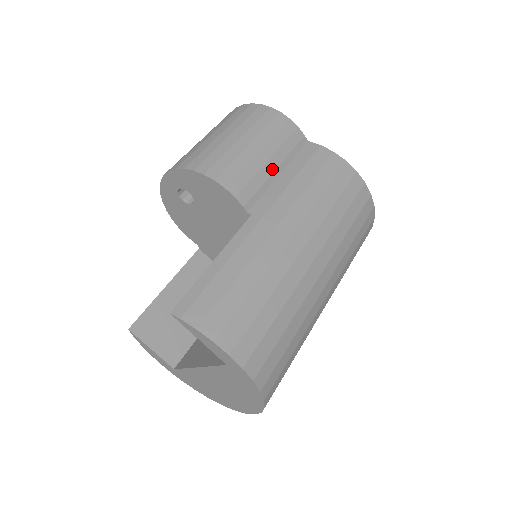
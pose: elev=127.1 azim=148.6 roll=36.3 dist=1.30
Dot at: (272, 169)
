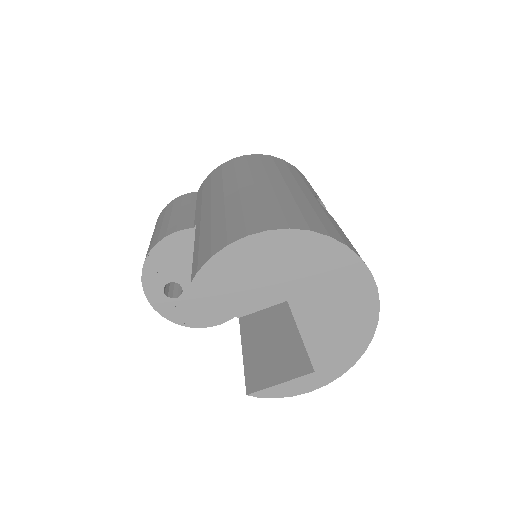
Dot at: (187, 211)
